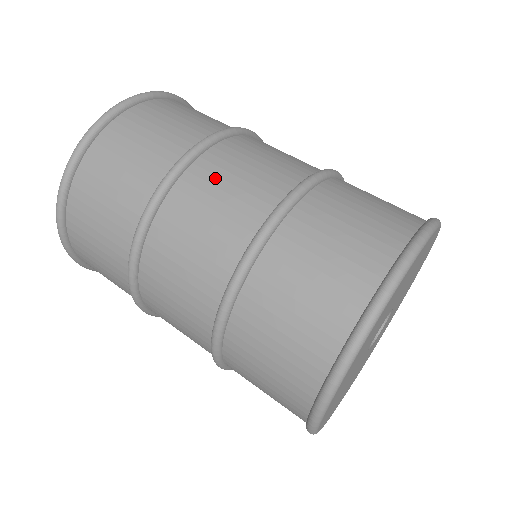
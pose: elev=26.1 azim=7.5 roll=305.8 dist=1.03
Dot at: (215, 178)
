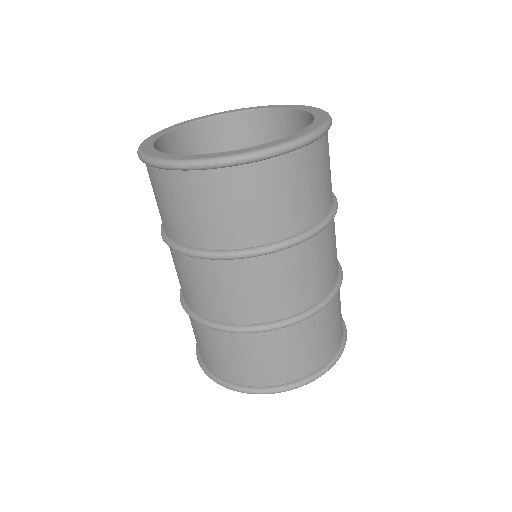
Dot at: (266, 277)
